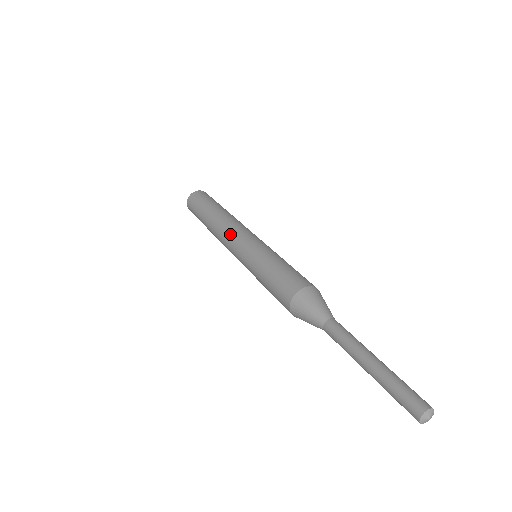
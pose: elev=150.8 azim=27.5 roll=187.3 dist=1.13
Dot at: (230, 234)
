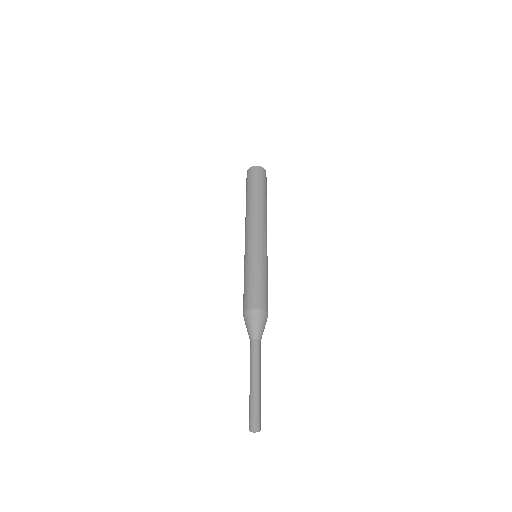
Dot at: (245, 235)
